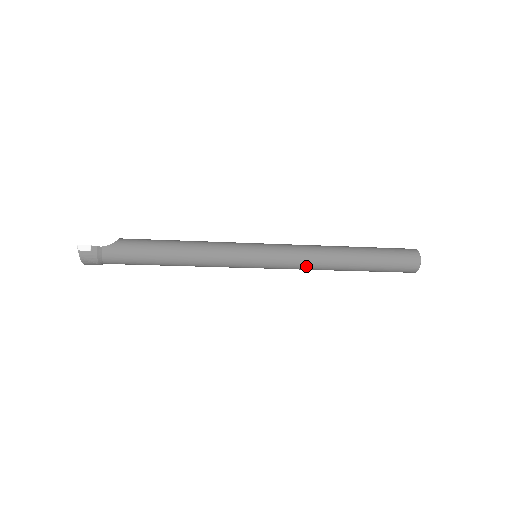
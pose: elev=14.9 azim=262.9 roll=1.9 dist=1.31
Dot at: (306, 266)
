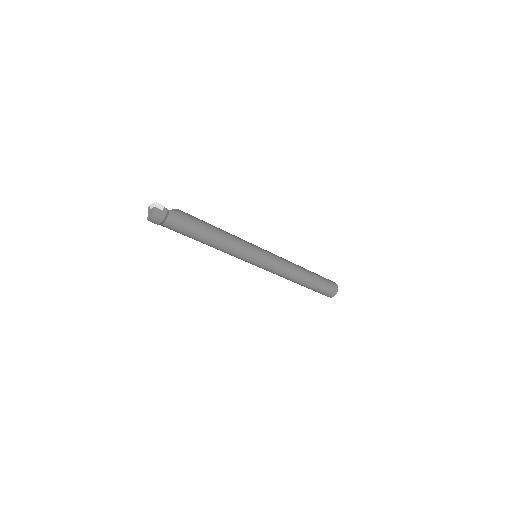
Dot at: (284, 273)
